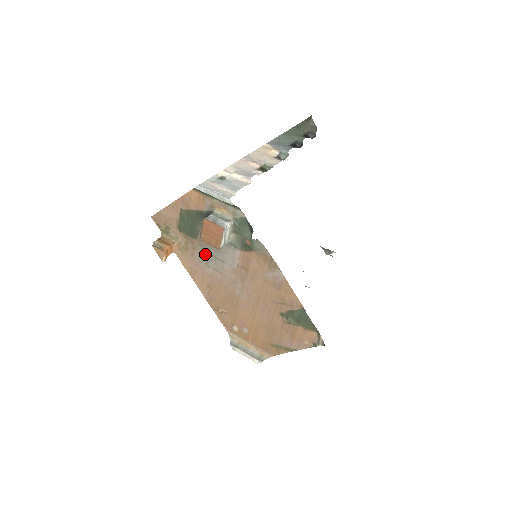
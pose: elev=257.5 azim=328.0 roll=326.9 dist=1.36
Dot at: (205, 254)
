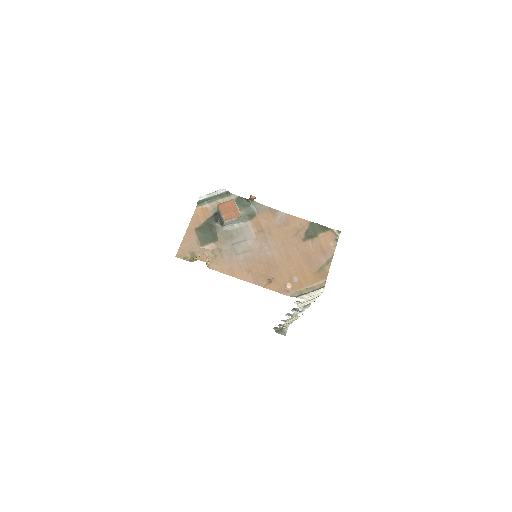
Dot at: (230, 247)
